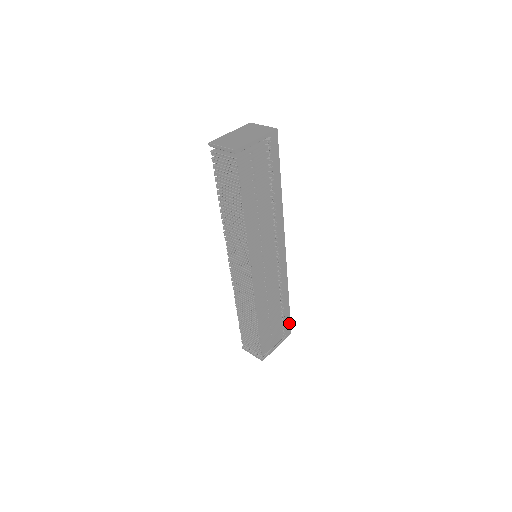
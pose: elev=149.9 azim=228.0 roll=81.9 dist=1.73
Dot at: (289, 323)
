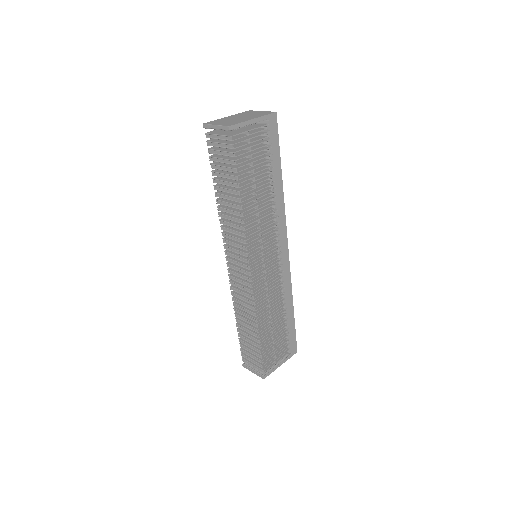
Dot at: (294, 339)
